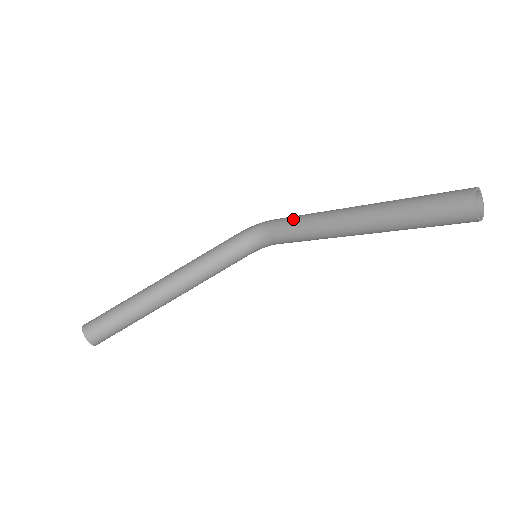
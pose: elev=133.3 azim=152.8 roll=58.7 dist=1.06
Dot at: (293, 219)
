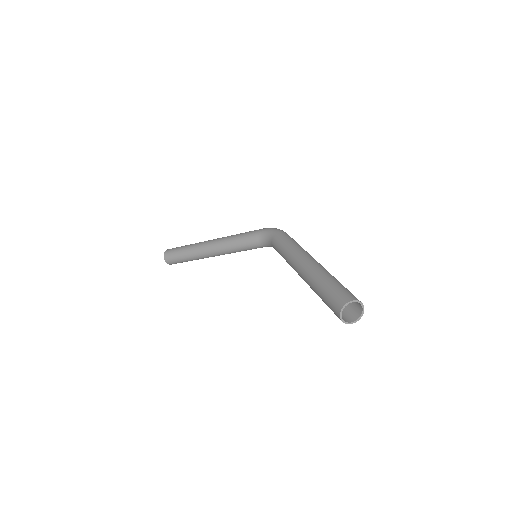
Dot at: (283, 242)
